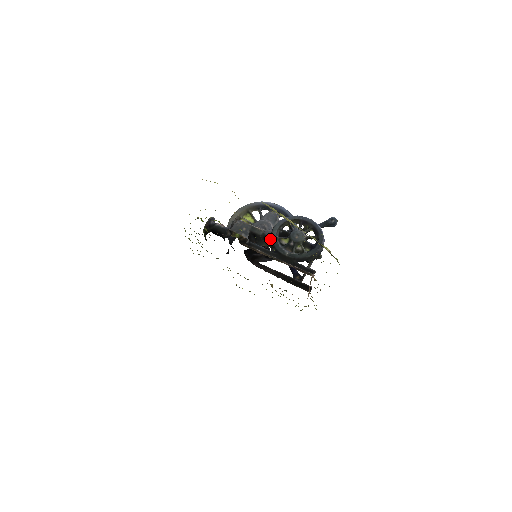
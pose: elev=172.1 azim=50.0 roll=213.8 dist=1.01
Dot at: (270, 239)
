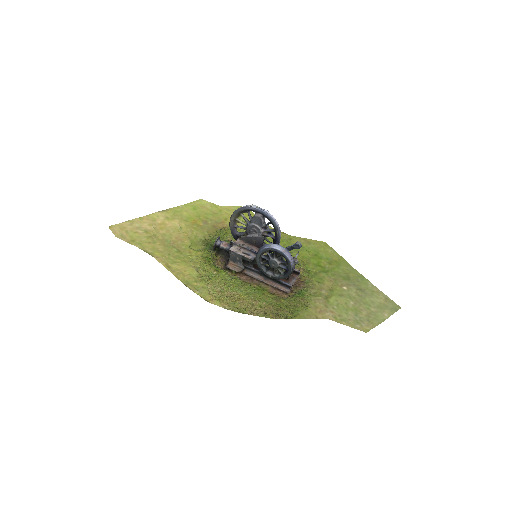
Dot at: (257, 261)
